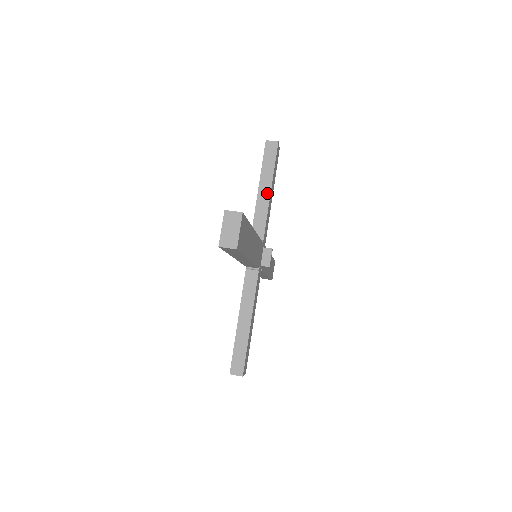
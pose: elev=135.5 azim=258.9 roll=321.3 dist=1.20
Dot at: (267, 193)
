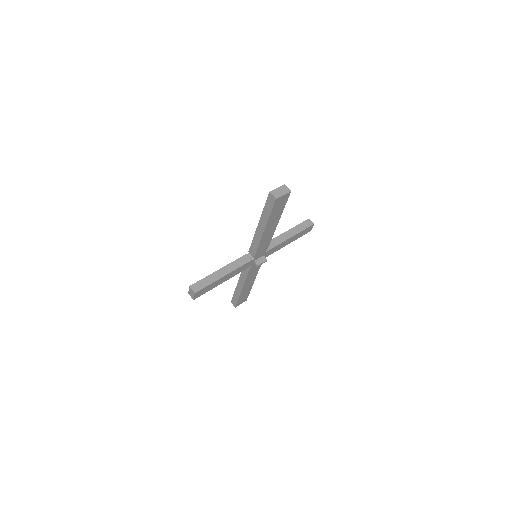
Dot at: (289, 236)
